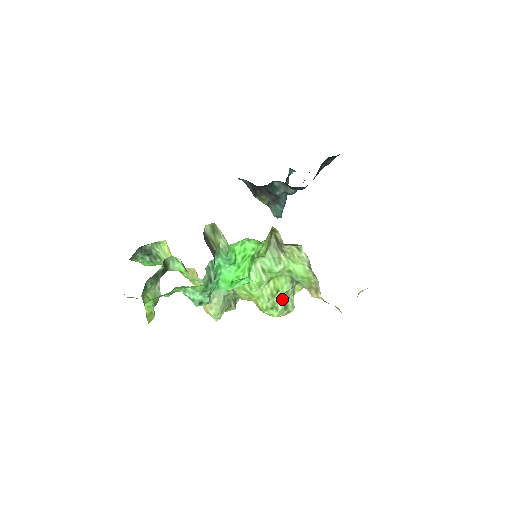
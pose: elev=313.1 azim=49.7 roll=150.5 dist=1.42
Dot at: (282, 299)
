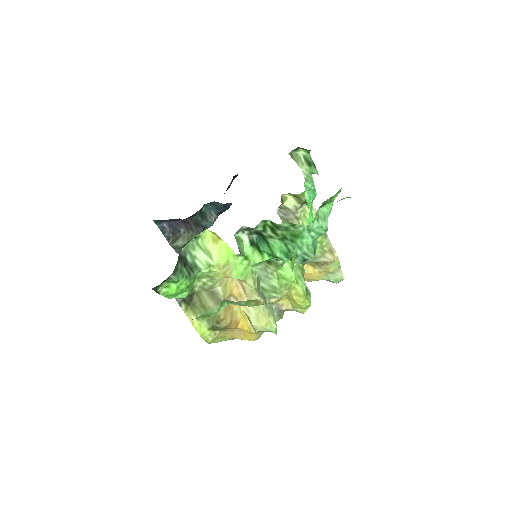
Dot at: occluded
